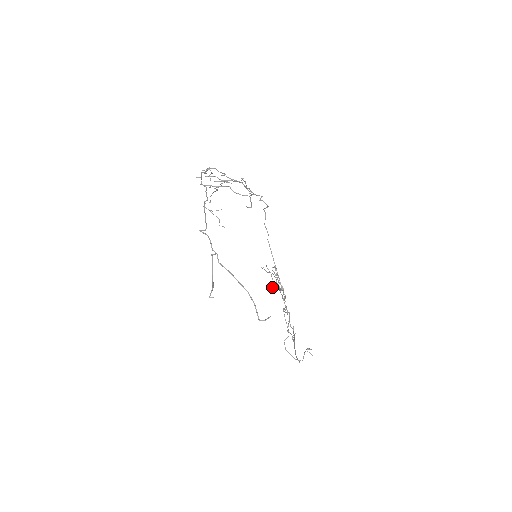
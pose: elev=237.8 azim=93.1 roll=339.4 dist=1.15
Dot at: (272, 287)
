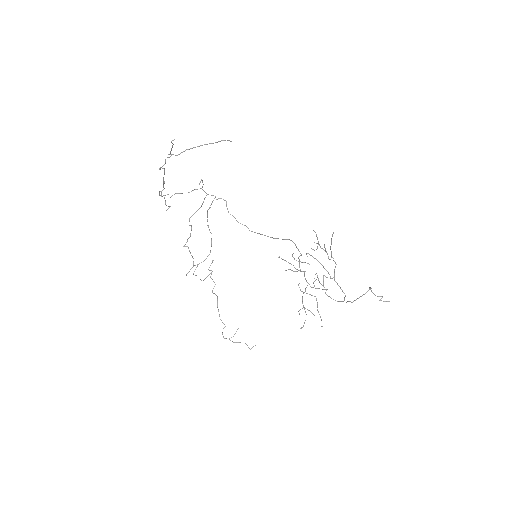
Dot at: occluded
